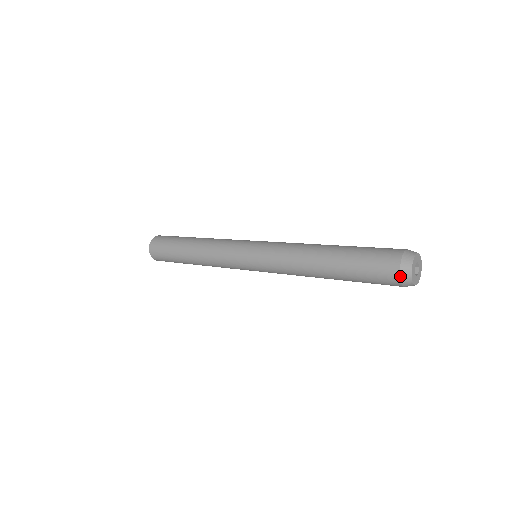
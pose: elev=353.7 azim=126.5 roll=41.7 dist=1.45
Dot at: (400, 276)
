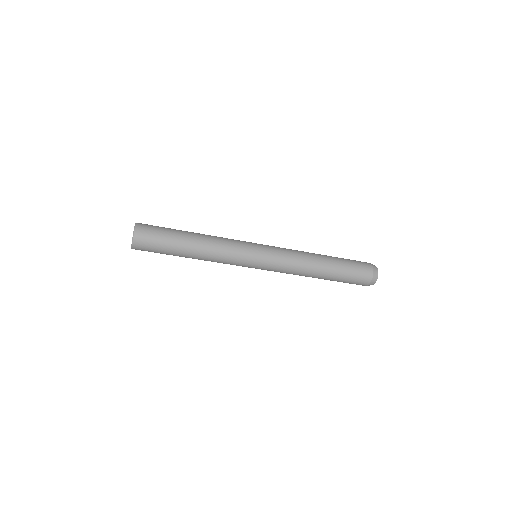
Dot at: (371, 264)
